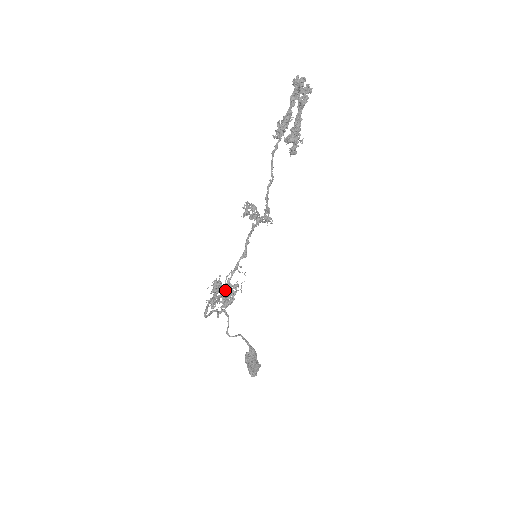
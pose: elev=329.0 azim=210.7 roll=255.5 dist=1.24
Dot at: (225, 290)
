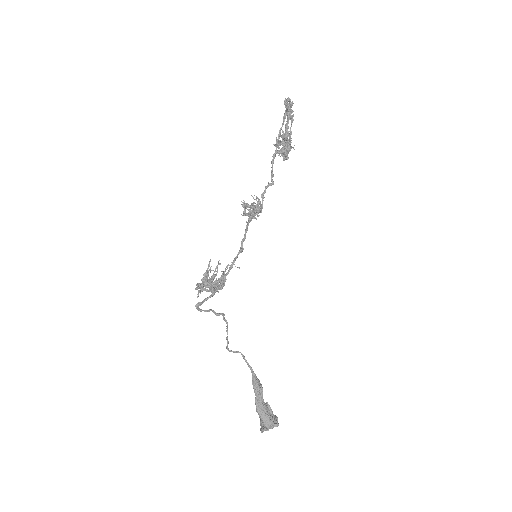
Dot at: occluded
